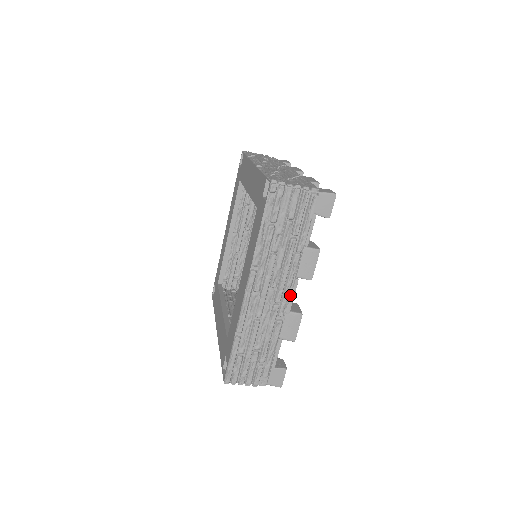
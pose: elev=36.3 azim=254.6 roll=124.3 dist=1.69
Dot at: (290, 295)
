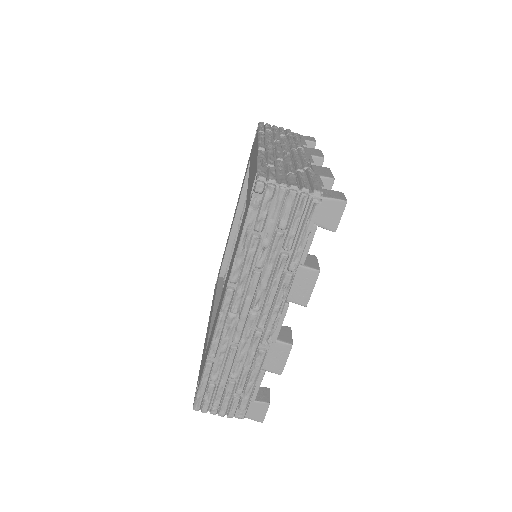
Dot at: (277, 321)
